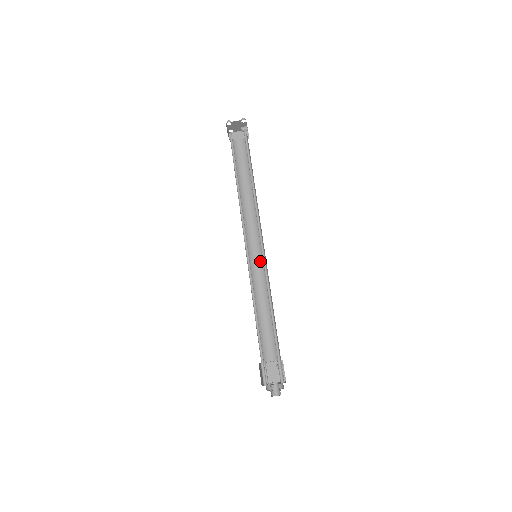
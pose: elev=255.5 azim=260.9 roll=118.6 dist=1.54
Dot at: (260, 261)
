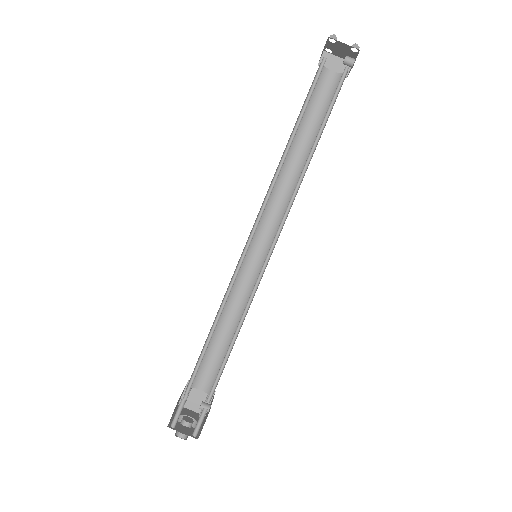
Dot at: (258, 262)
